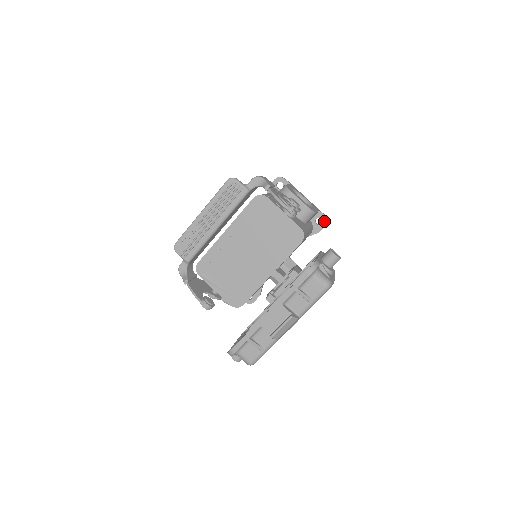
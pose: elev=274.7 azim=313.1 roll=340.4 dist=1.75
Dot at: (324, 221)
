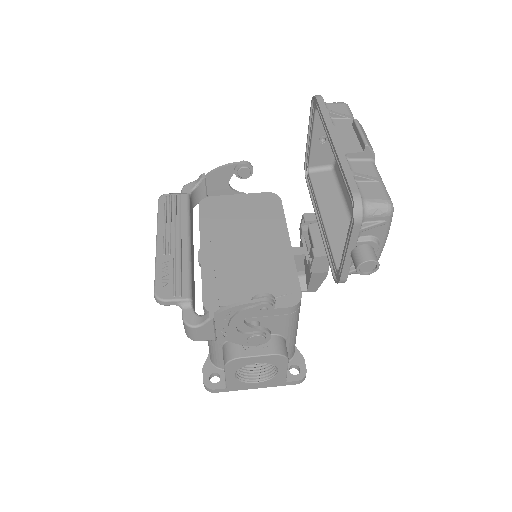
Dot at: occluded
